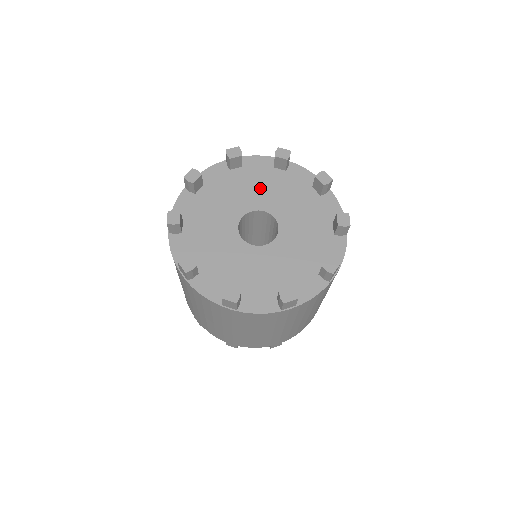
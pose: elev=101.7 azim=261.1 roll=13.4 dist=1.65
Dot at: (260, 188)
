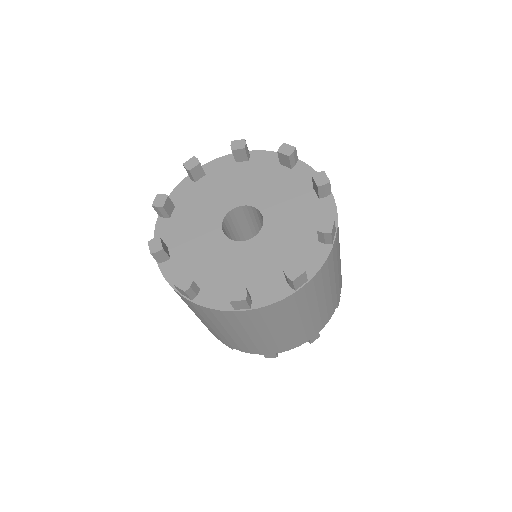
Dot at: (230, 186)
